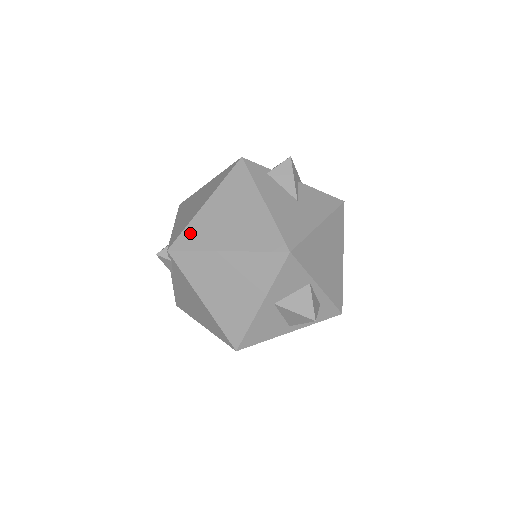
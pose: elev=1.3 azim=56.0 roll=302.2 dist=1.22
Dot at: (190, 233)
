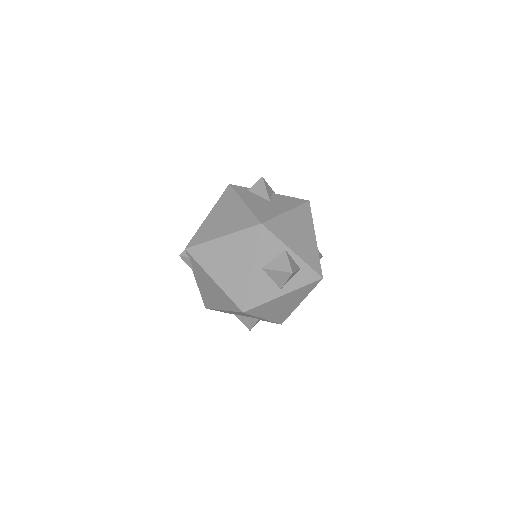
Dot at: (199, 235)
